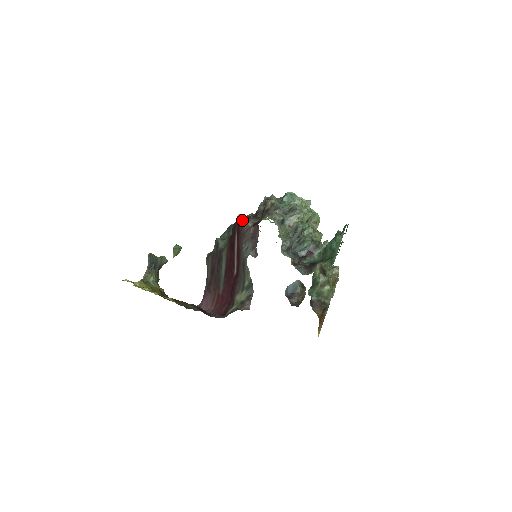
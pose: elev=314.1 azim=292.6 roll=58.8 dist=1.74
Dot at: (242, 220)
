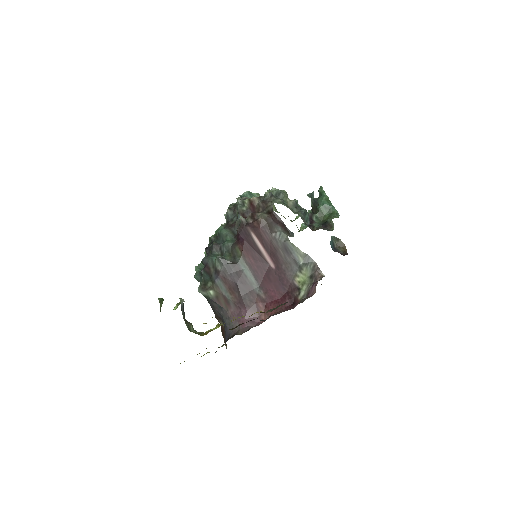
Dot at: (247, 220)
